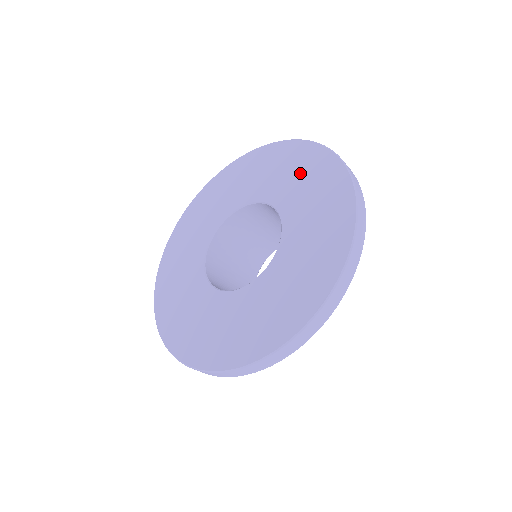
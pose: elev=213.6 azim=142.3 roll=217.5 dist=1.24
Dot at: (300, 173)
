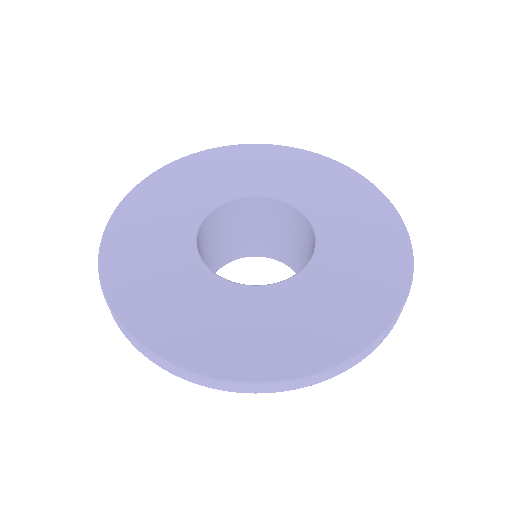
Dot at: (280, 167)
